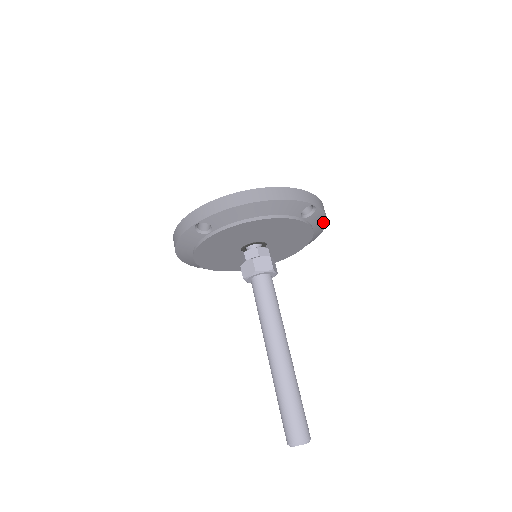
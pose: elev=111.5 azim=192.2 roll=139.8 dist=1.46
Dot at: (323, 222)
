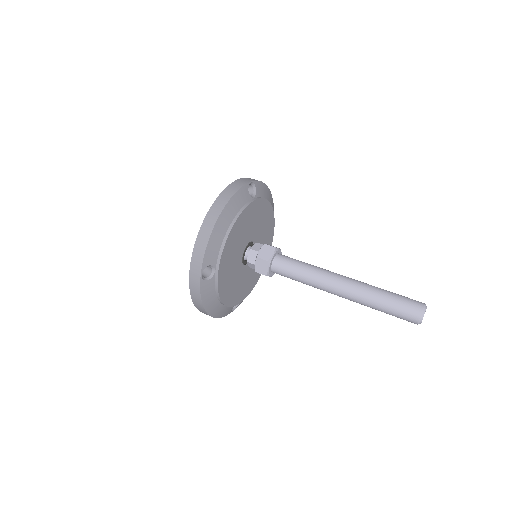
Dot at: (266, 190)
